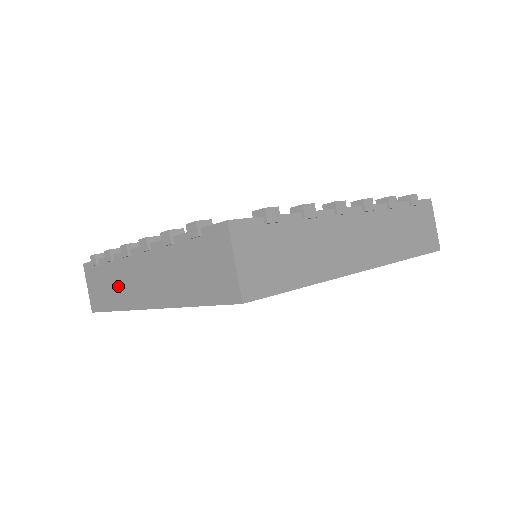
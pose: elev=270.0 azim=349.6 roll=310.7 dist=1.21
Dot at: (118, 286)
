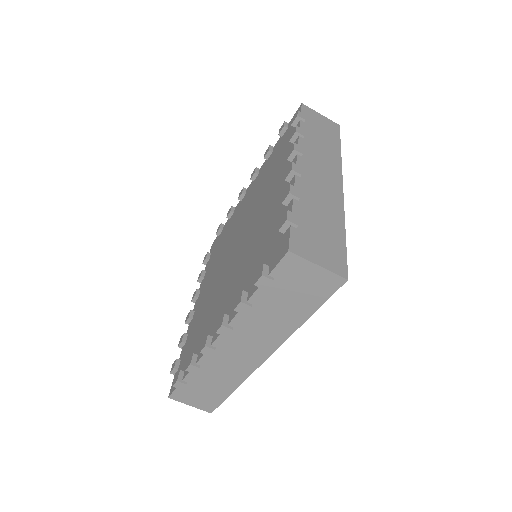
Dot at: (222, 375)
